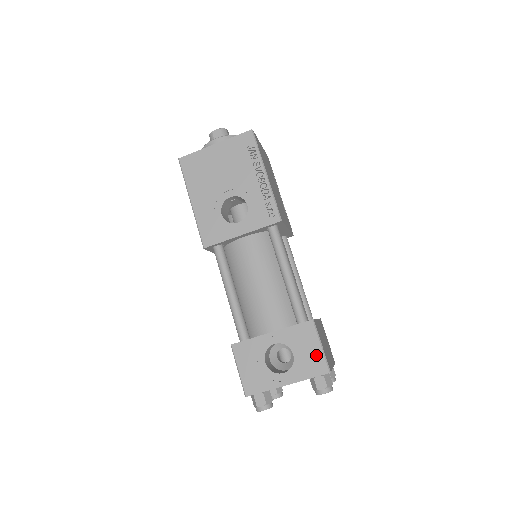
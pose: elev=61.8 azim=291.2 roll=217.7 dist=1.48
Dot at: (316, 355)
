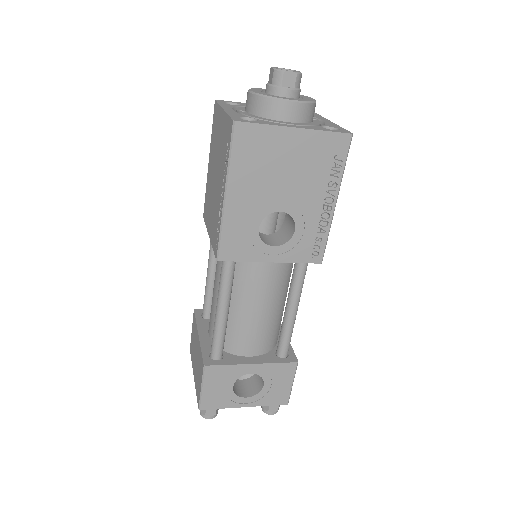
Dot at: (284, 390)
